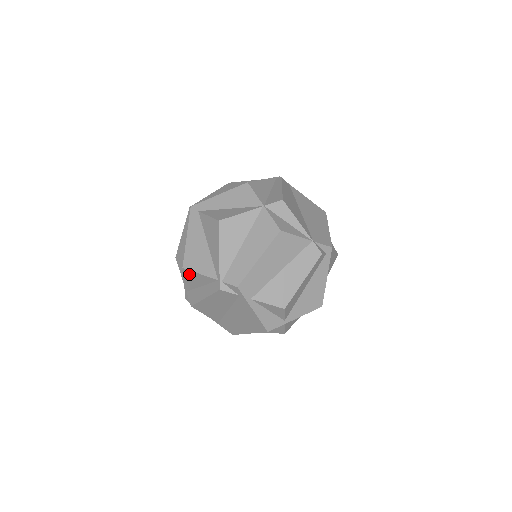
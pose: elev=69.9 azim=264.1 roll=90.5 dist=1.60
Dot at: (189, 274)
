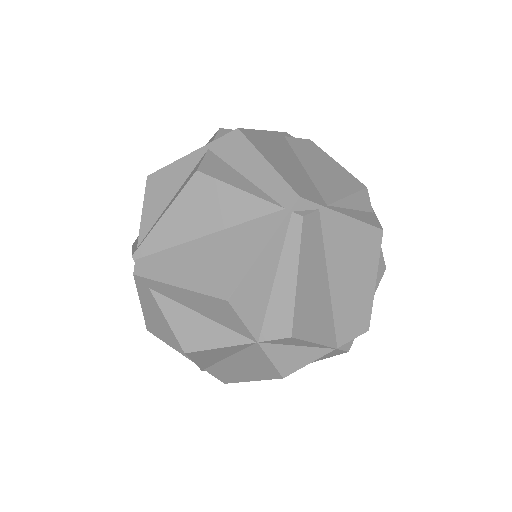
Dot at: occluded
